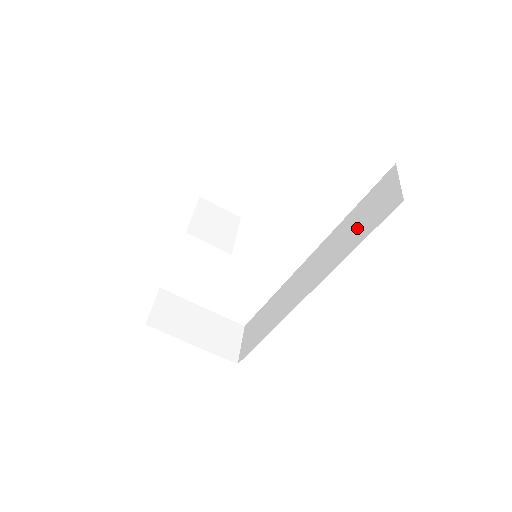
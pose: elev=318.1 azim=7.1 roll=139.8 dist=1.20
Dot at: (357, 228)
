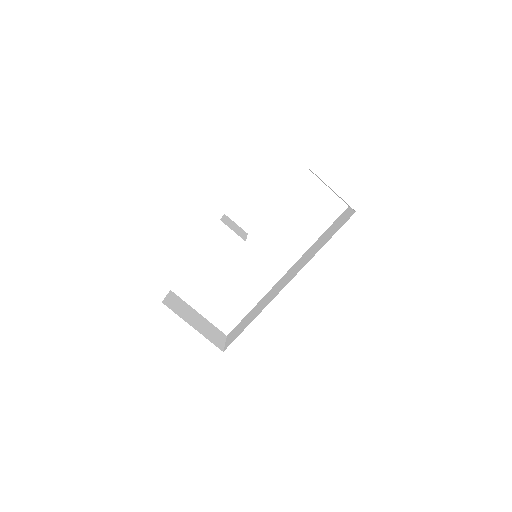
Dot at: (325, 238)
